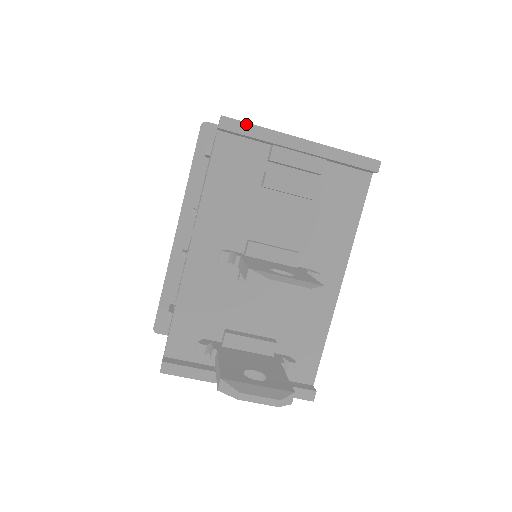
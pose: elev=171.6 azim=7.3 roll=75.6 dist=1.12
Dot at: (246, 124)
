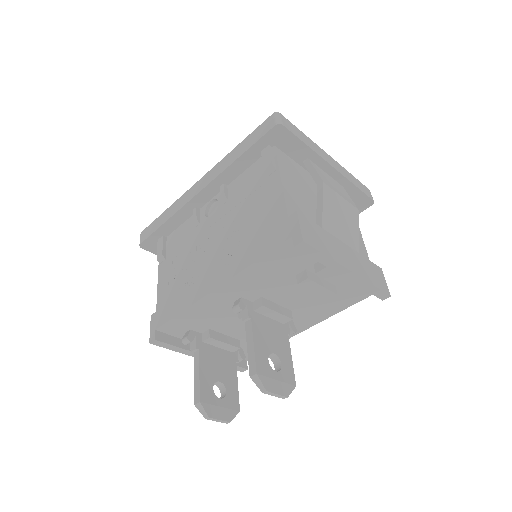
Dot at: (318, 252)
